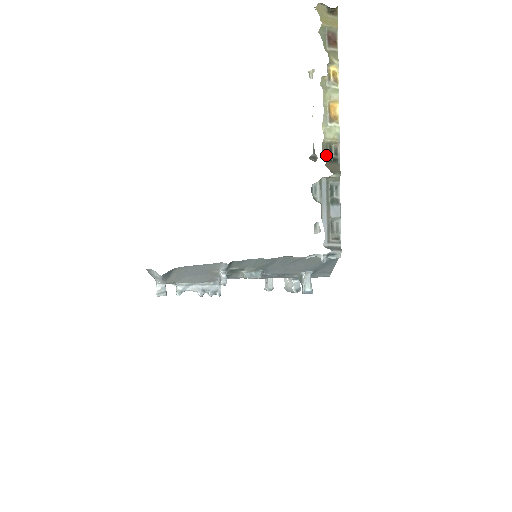
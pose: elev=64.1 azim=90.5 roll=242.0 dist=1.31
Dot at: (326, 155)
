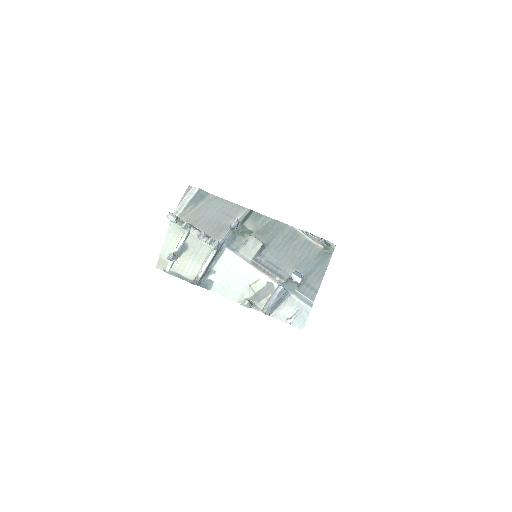
Dot at: occluded
